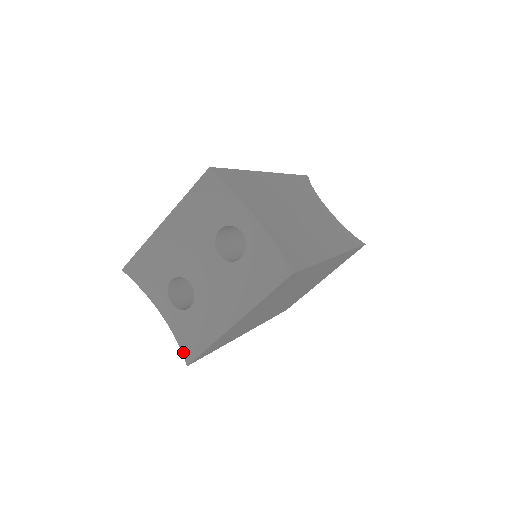
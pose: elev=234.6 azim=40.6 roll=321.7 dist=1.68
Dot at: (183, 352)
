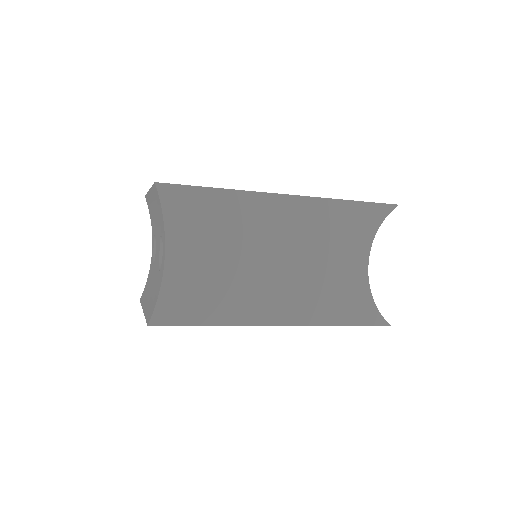
Dot at: (144, 288)
